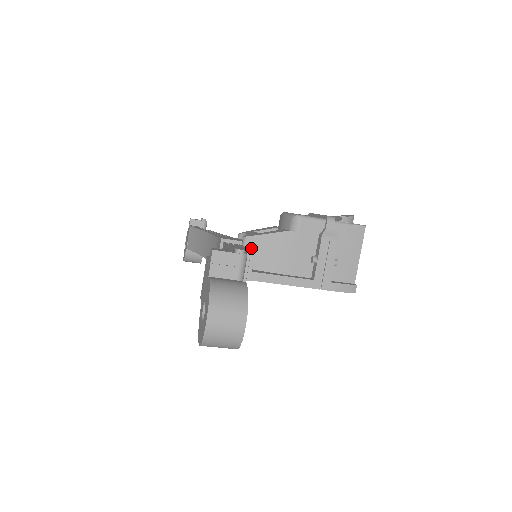
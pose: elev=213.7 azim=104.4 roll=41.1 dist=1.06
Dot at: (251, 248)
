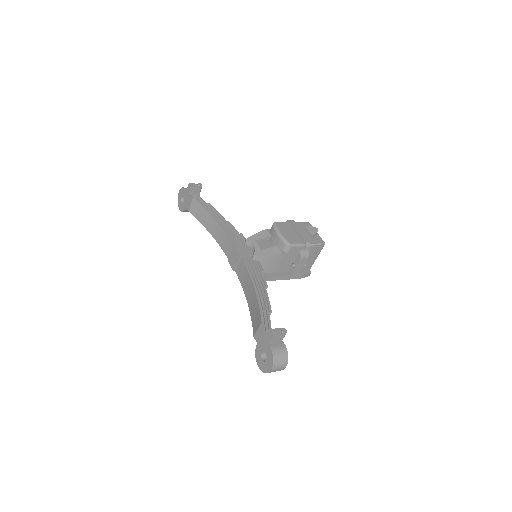
Dot at: (261, 267)
